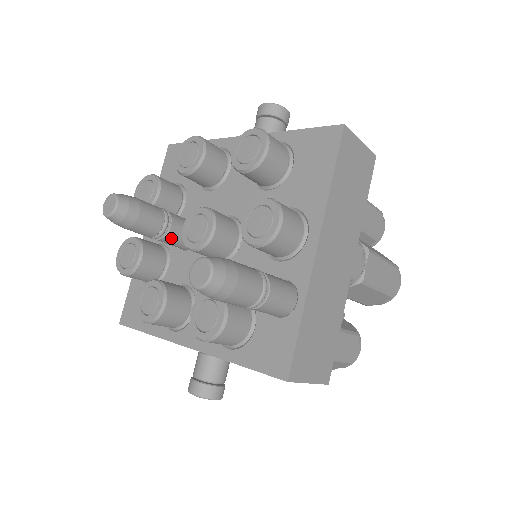
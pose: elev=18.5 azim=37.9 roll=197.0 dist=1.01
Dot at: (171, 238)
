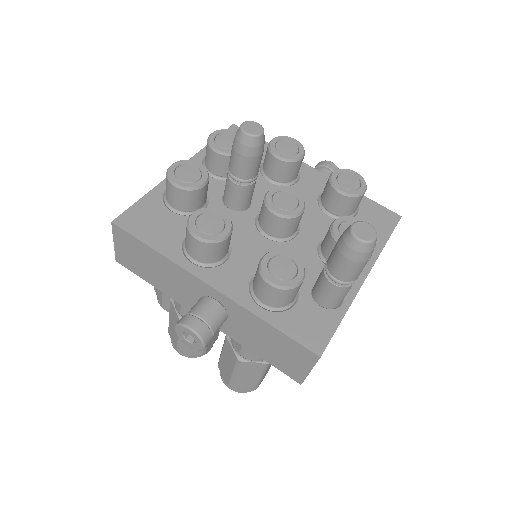
Dot at: (244, 191)
